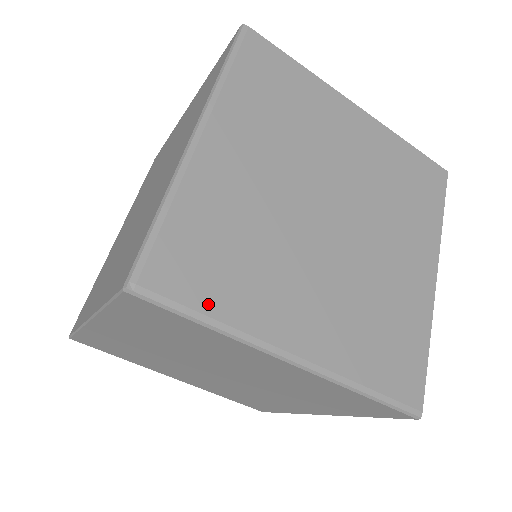
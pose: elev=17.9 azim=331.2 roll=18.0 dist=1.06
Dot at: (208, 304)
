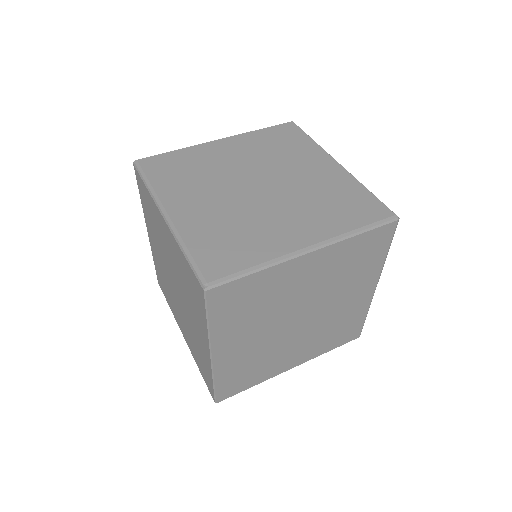
Dot at: (245, 263)
